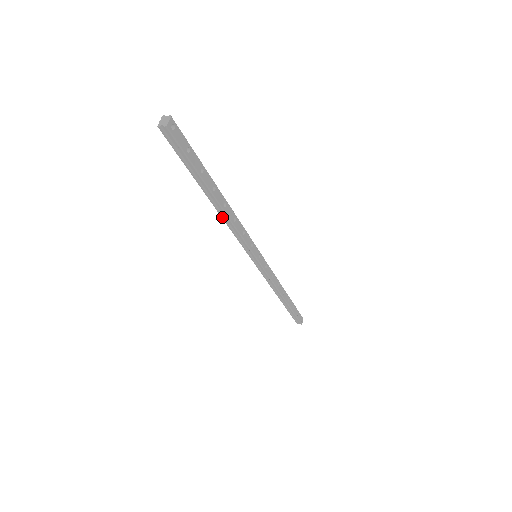
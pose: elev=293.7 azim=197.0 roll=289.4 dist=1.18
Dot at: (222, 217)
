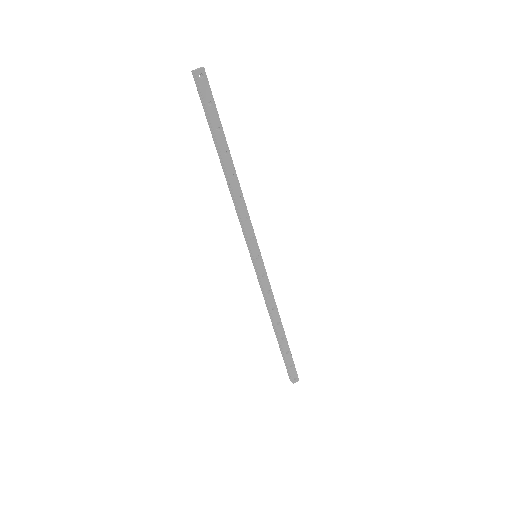
Dot at: (229, 189)
